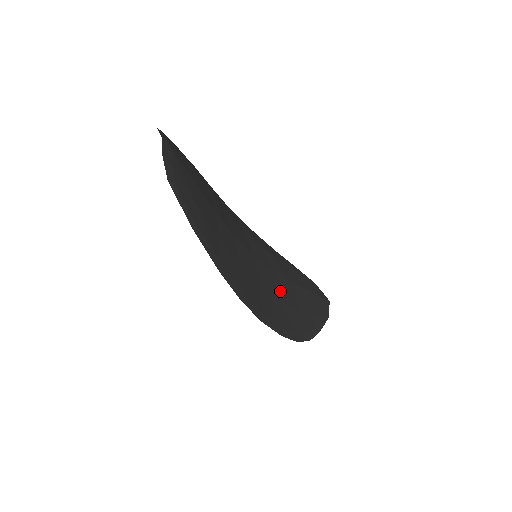
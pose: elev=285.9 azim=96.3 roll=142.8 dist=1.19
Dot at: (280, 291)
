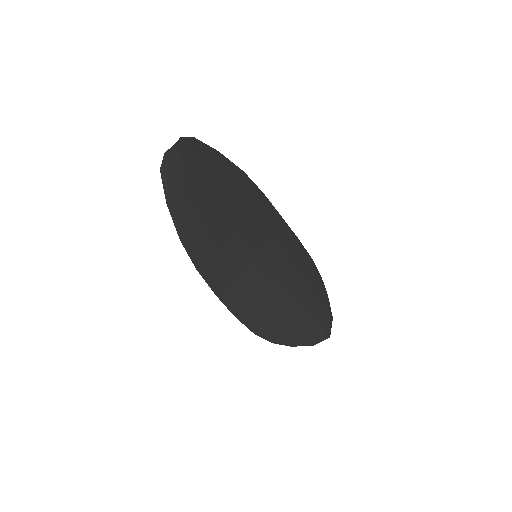
Dot at: (266, 292)
